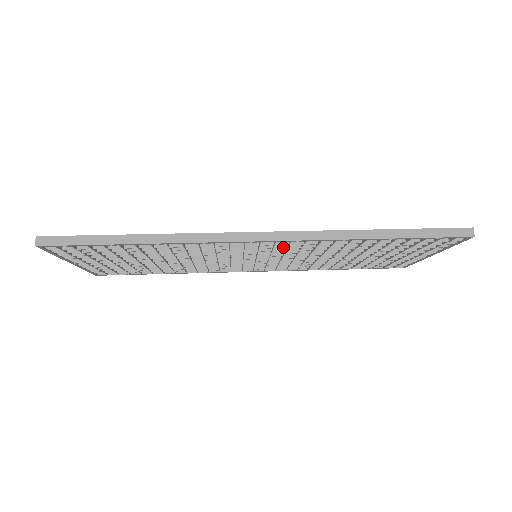
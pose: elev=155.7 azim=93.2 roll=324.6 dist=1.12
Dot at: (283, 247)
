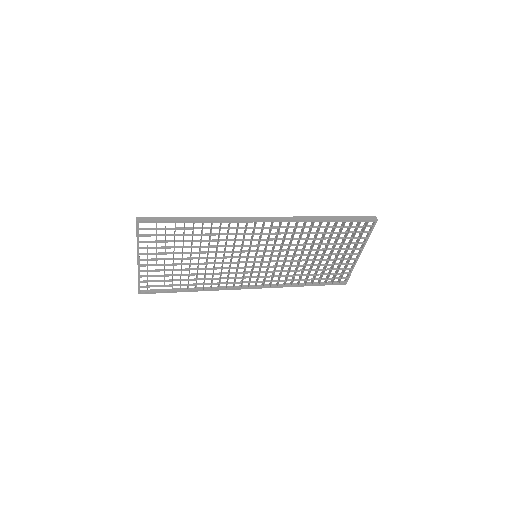
Dot at: (276, 234)
